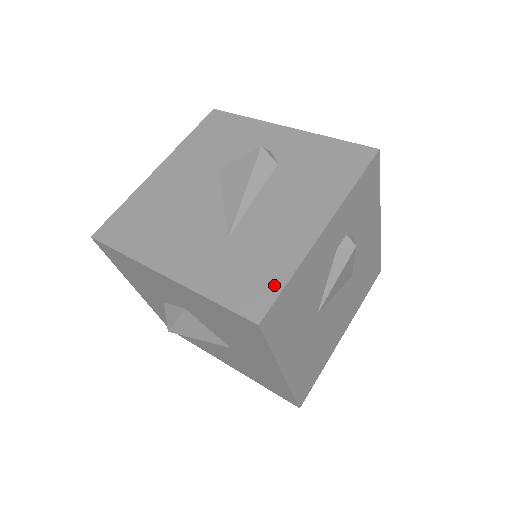
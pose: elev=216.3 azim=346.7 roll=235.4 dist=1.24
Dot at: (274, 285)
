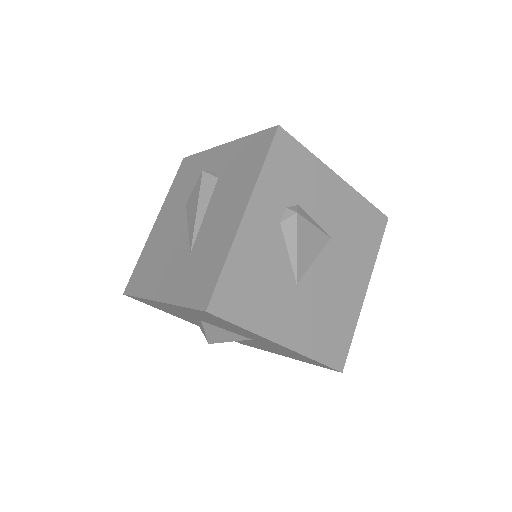
Dot at: (214, 276)
